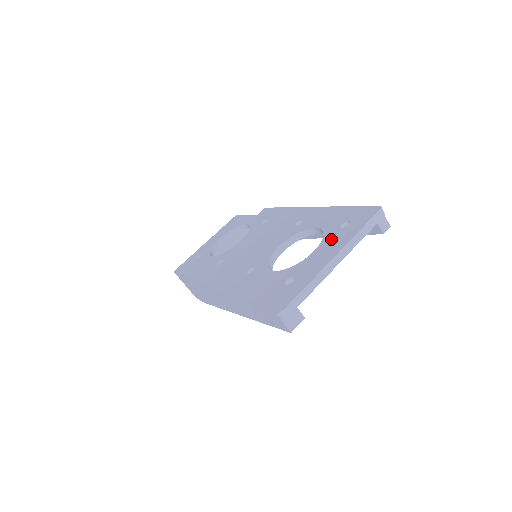
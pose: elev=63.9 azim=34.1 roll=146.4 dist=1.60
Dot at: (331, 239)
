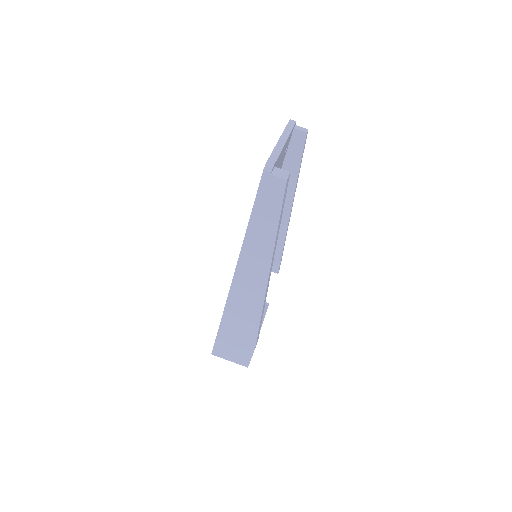
Dot at: occluded
